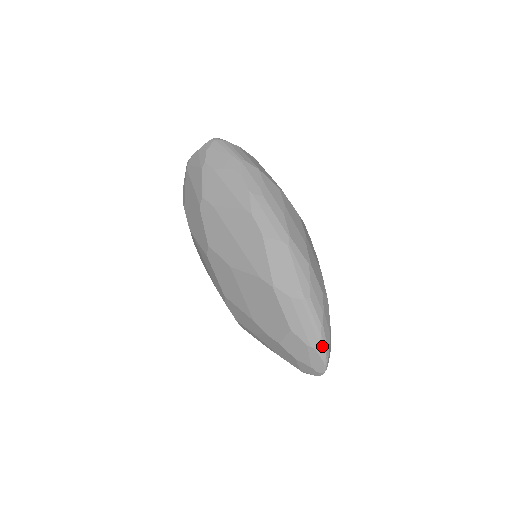
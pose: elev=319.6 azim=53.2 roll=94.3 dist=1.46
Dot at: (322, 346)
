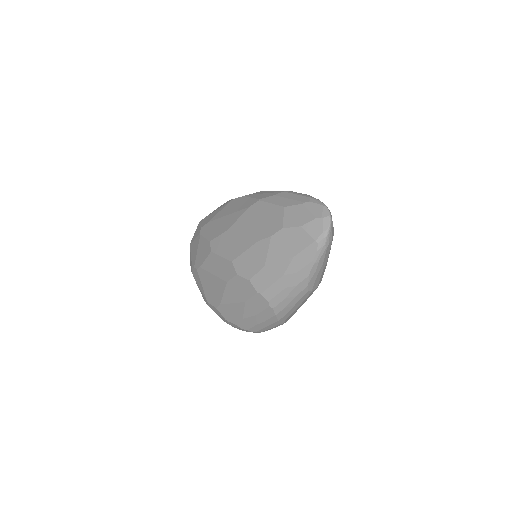
Dot at: (314, 199)
